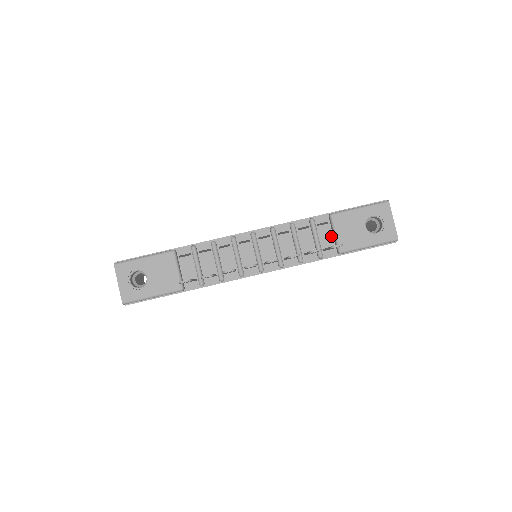
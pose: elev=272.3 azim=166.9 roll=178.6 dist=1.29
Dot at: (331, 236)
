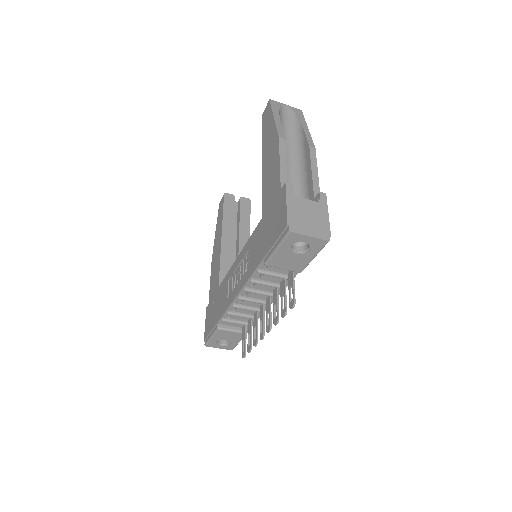
Dot at: occluded
